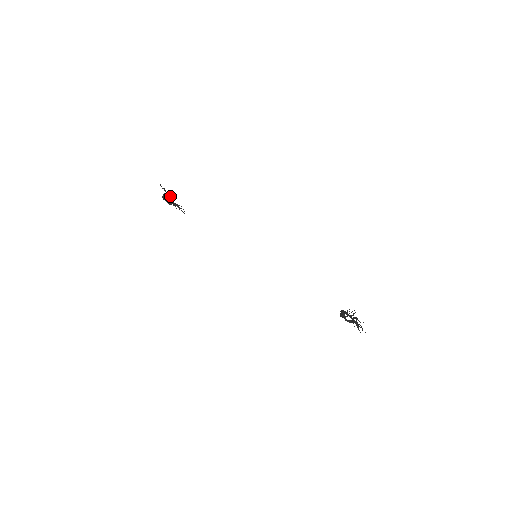
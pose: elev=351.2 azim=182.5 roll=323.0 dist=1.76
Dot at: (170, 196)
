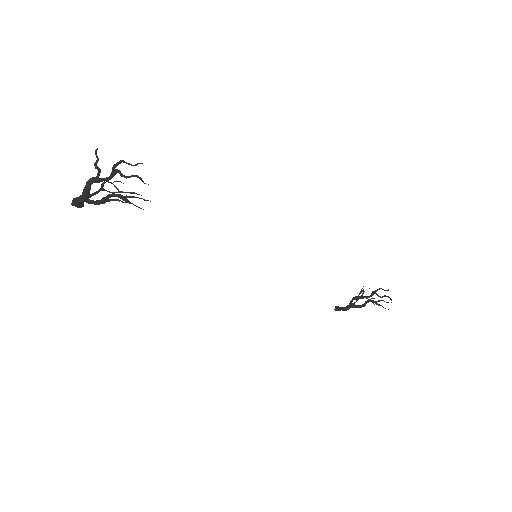
Dot at: (131, 164)
